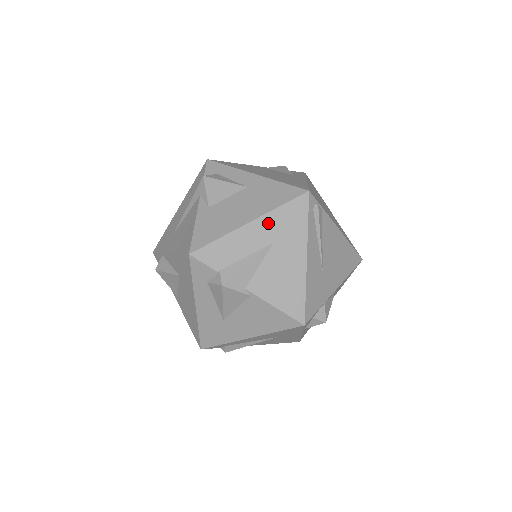
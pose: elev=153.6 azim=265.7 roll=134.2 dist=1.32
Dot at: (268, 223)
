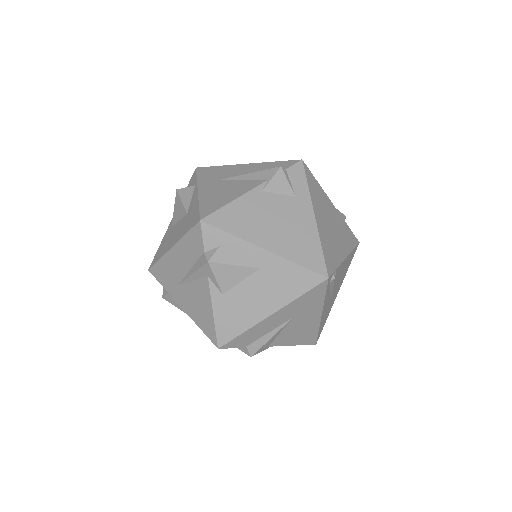
Dot at: (288, 310)
